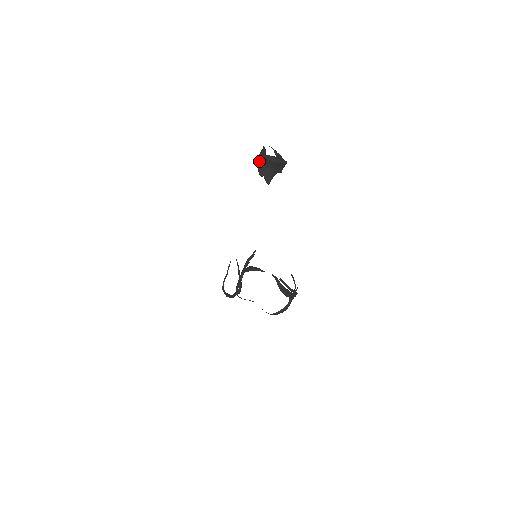
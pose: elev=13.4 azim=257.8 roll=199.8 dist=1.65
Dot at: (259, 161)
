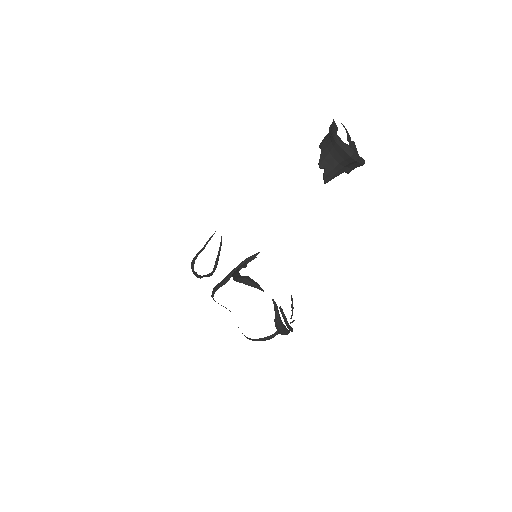
Dot at: (327, 144)
